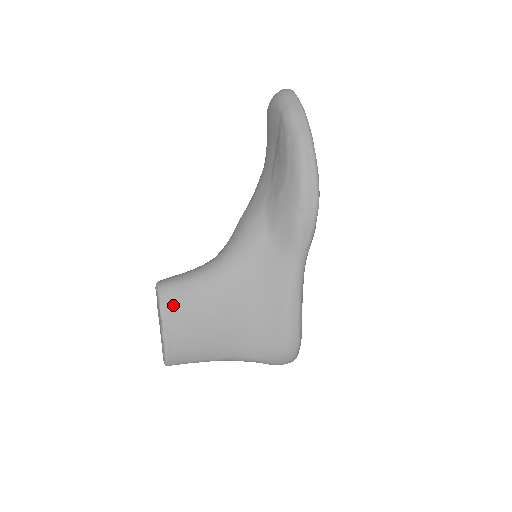
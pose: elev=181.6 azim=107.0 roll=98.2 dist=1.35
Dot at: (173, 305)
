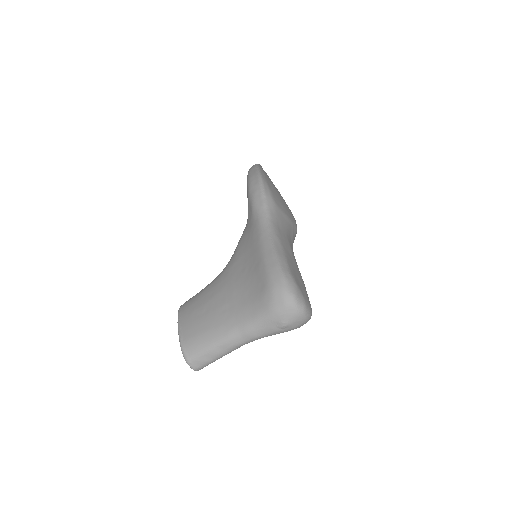
Dot at: (187, 306)
